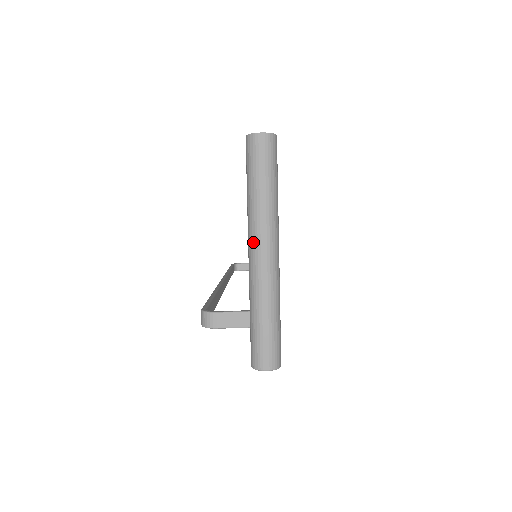
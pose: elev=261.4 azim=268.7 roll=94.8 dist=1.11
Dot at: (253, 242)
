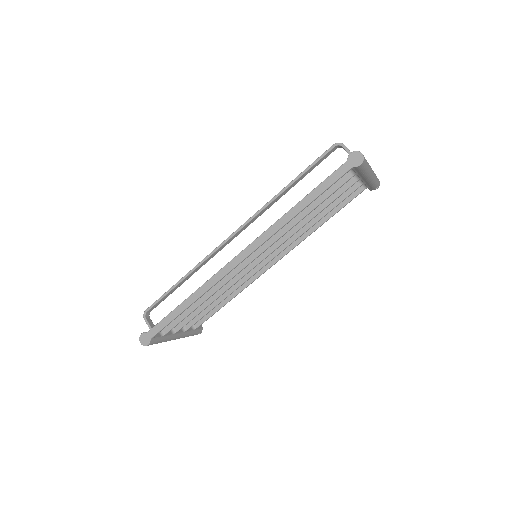
Dot at: occluded
